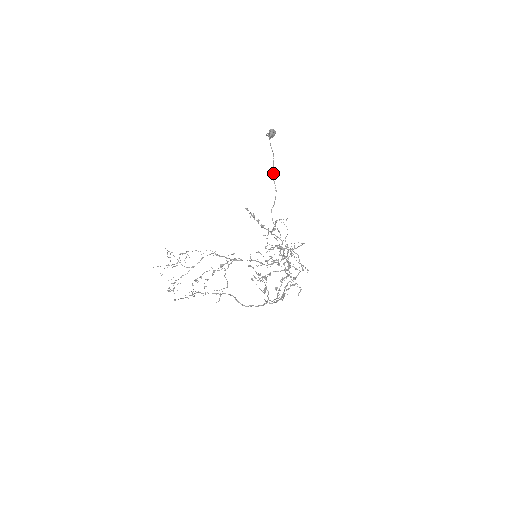
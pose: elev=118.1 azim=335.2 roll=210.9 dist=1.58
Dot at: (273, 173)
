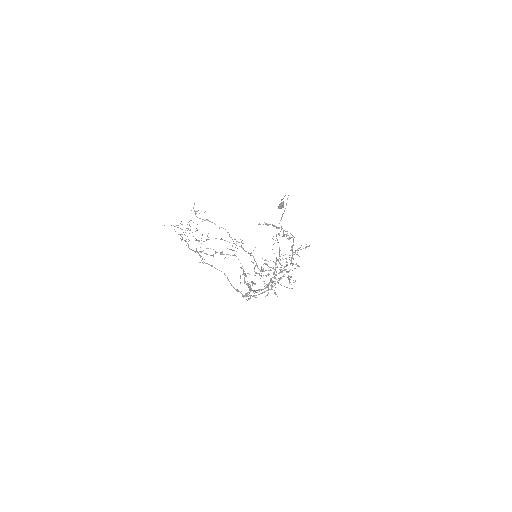
Dot at: occluded
